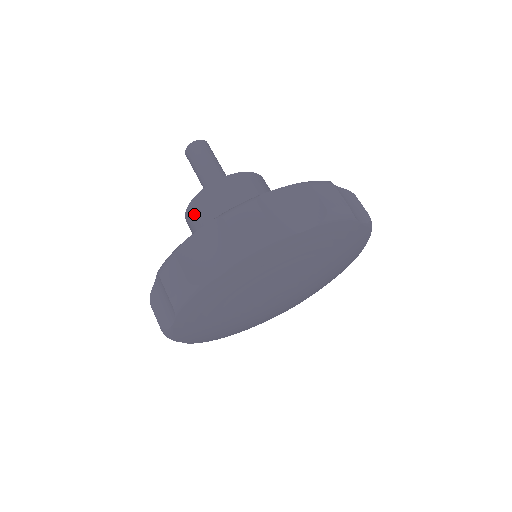
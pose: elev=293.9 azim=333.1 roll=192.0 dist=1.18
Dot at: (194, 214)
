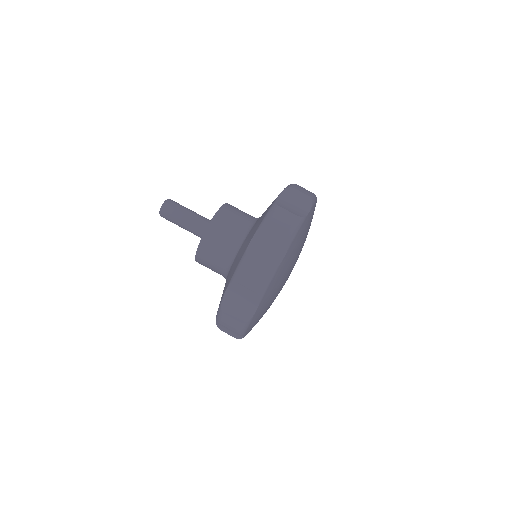
Dot at: (209, 245)
